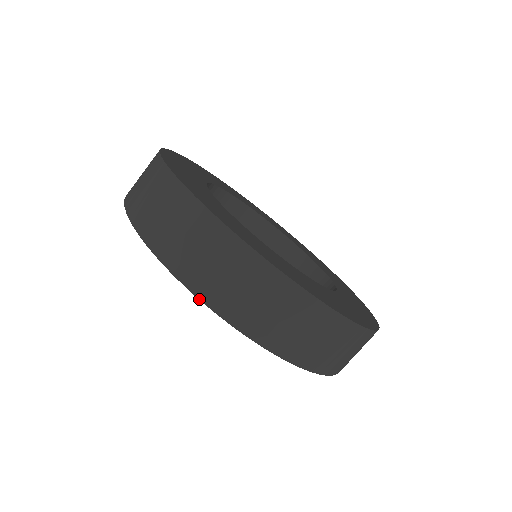
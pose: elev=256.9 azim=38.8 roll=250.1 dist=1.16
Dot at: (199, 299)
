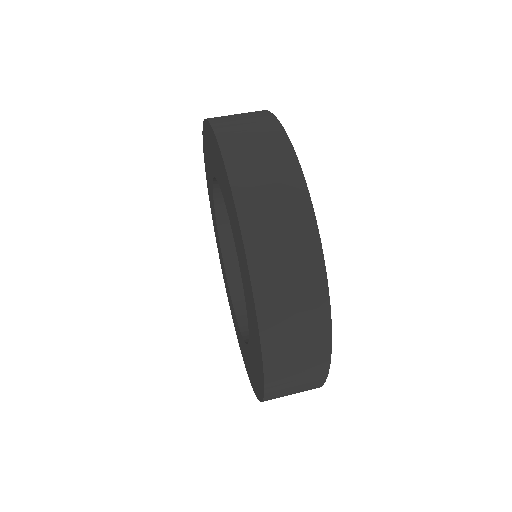
Dot at: (206, 119)
